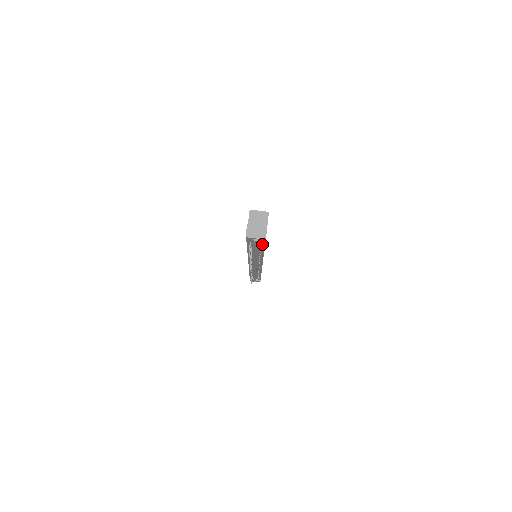
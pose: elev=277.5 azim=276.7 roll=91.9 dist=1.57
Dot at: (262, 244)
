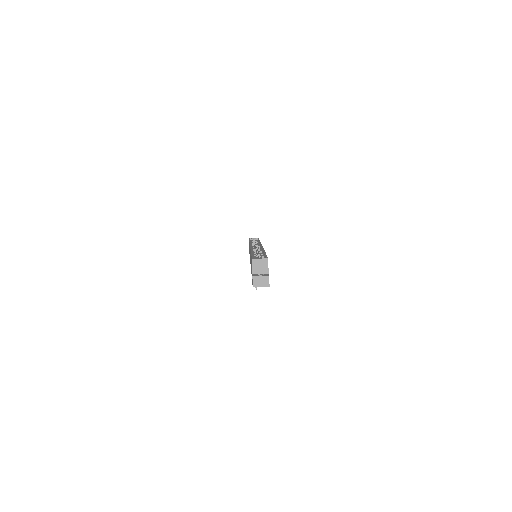
Dot at: occluded
